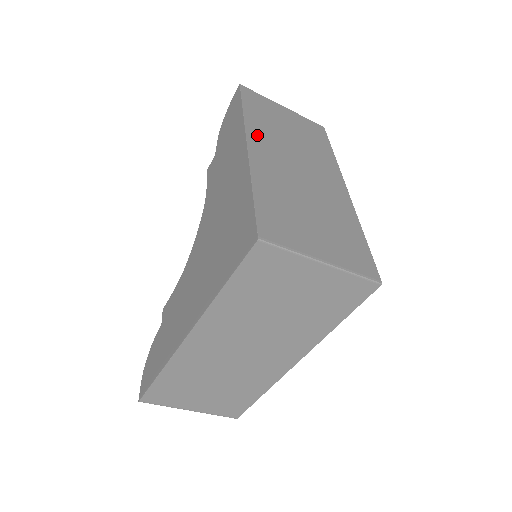
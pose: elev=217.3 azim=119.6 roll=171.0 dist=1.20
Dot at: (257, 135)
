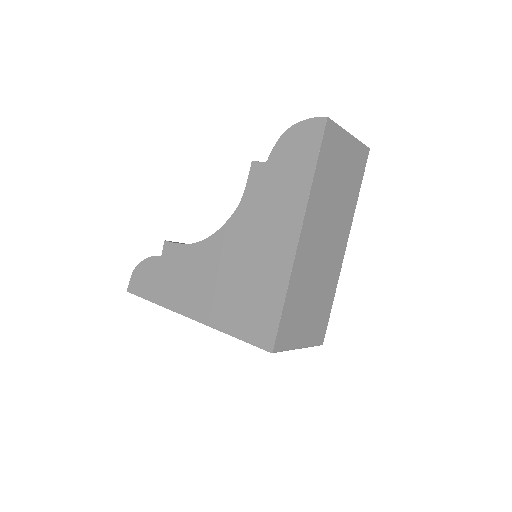
Dot at: (311, 214)
